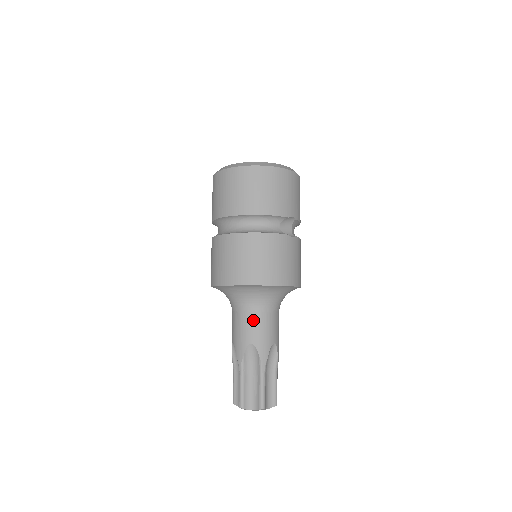
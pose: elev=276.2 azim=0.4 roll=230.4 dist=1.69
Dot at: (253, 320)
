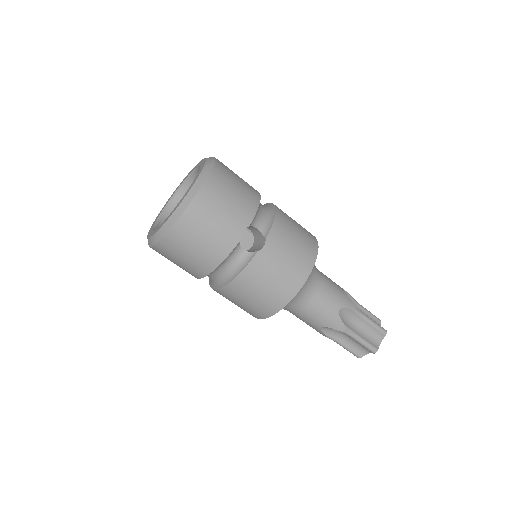
Dot at: (305, 314)
